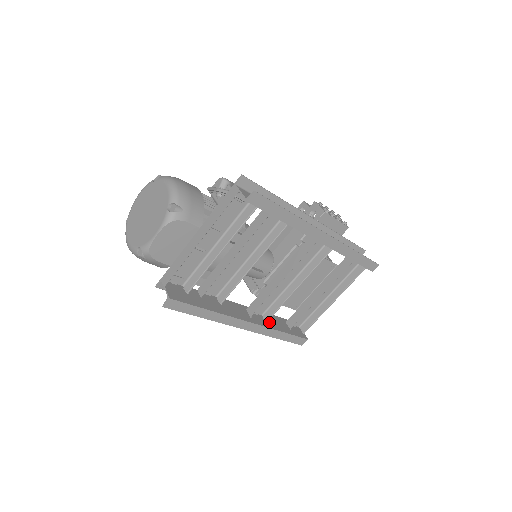
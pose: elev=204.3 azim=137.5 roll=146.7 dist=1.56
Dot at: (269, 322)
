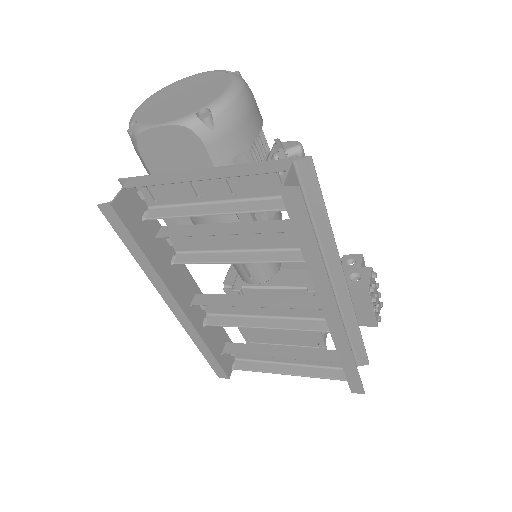
Dot at: (206, 327)
